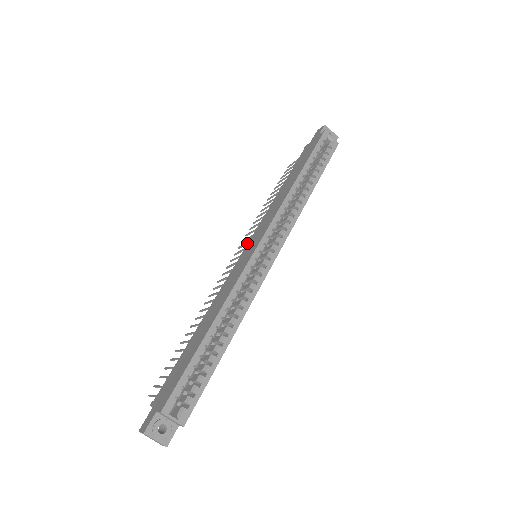
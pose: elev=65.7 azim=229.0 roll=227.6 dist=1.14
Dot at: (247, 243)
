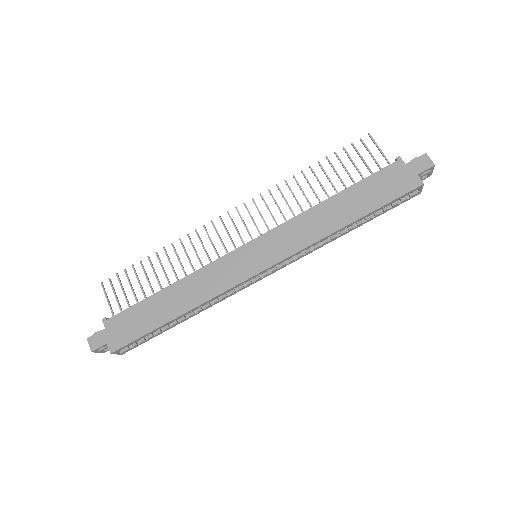
Dot at: (261, 217)
